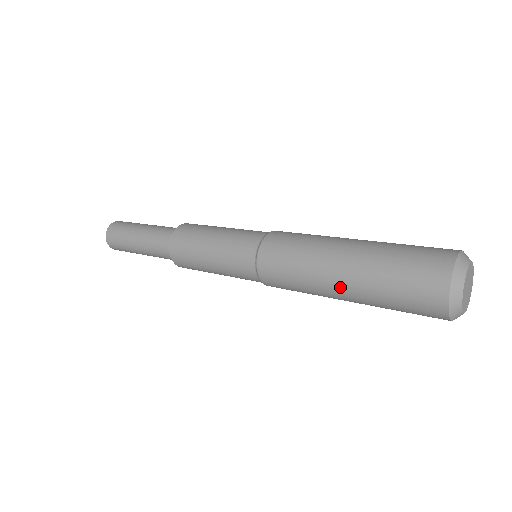
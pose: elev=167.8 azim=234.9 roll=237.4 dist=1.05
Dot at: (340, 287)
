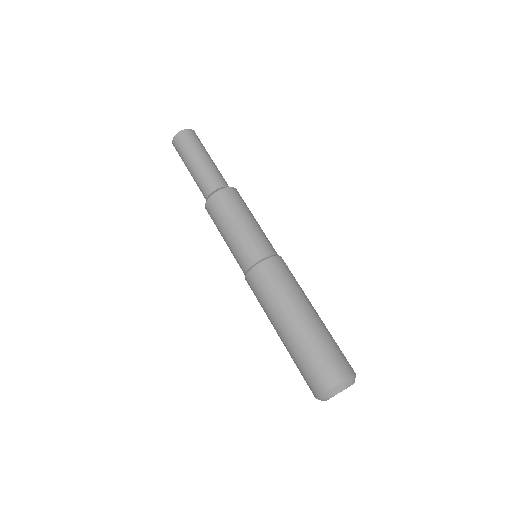
Dot at: (278, 335)
